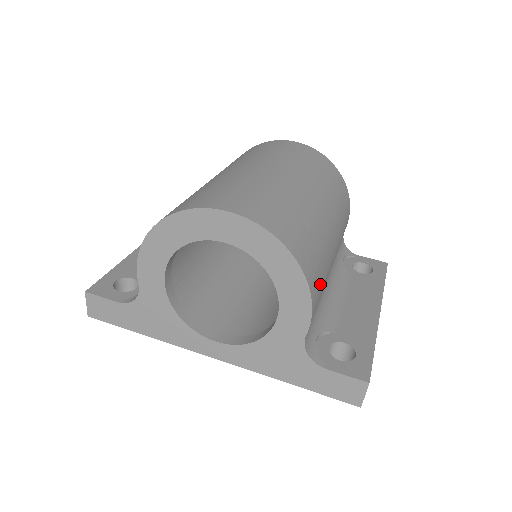
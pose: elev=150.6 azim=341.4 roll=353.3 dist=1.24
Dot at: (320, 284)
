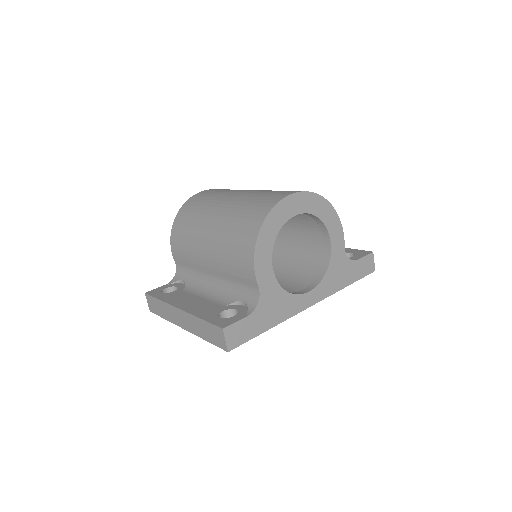
Dot at: occluded
